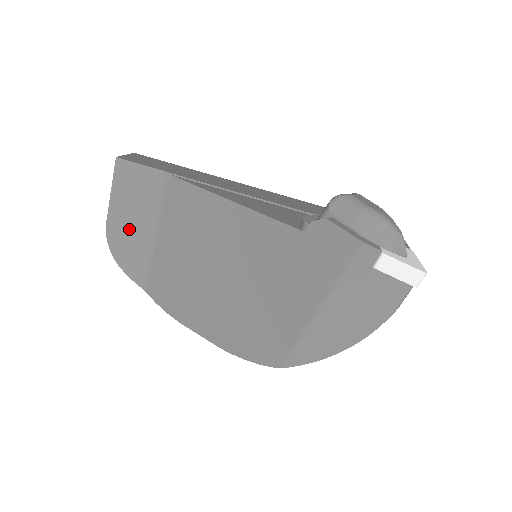
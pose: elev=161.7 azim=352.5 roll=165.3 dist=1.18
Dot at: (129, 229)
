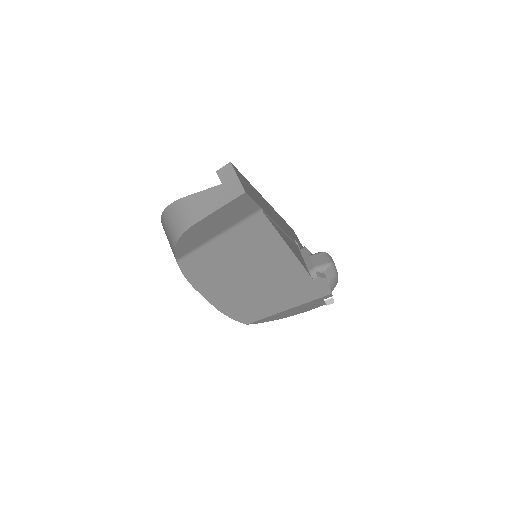
Dot at: (206, 230)
